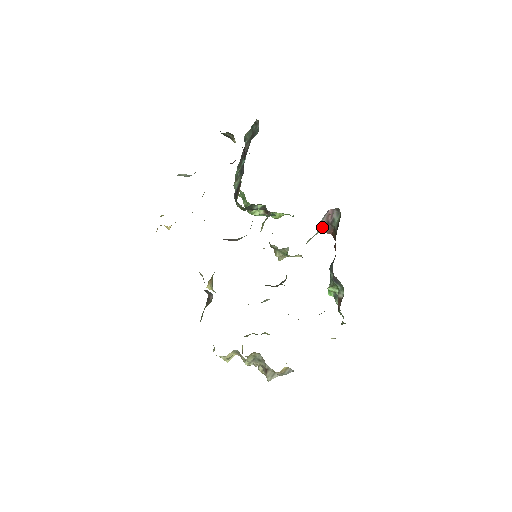
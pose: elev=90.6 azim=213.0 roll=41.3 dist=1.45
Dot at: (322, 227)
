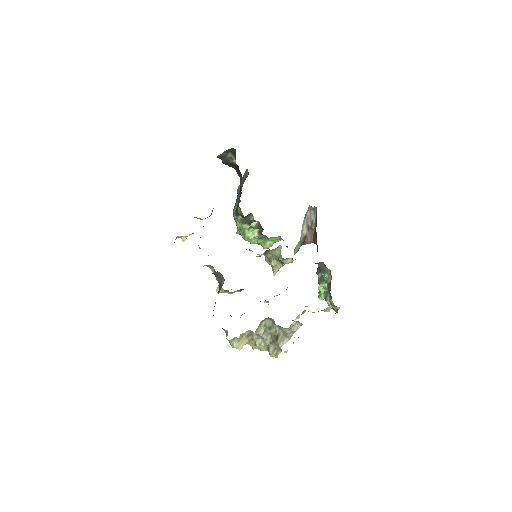
Dot at: (304, 232)
